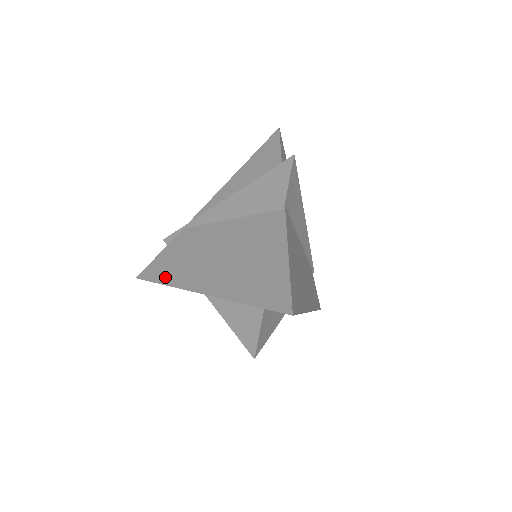
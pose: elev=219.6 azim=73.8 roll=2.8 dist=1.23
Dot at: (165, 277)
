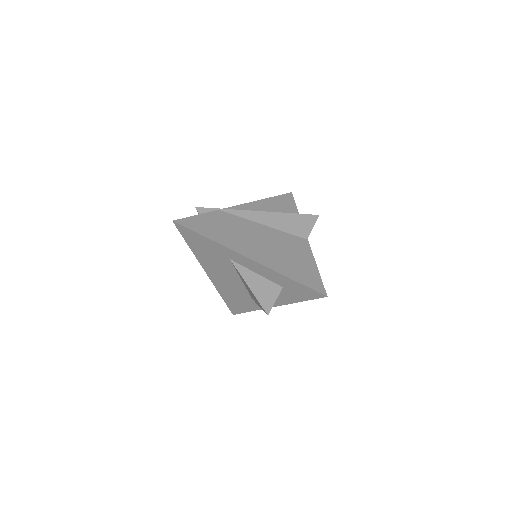
Dot at: (209, 234)
